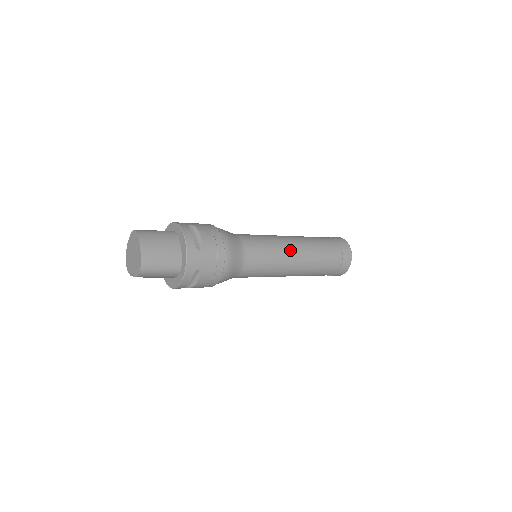
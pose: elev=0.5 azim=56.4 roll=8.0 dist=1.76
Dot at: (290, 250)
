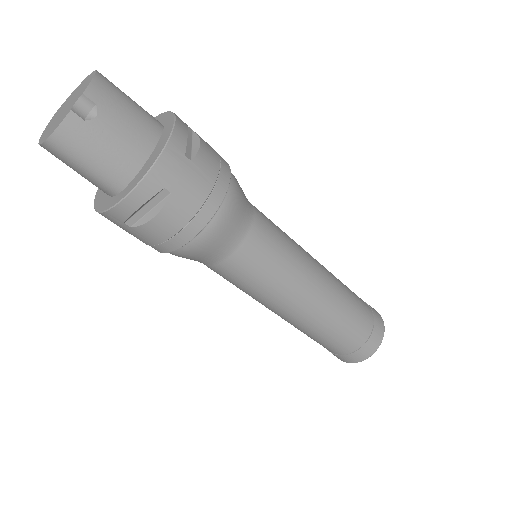
Dot at: occluded
